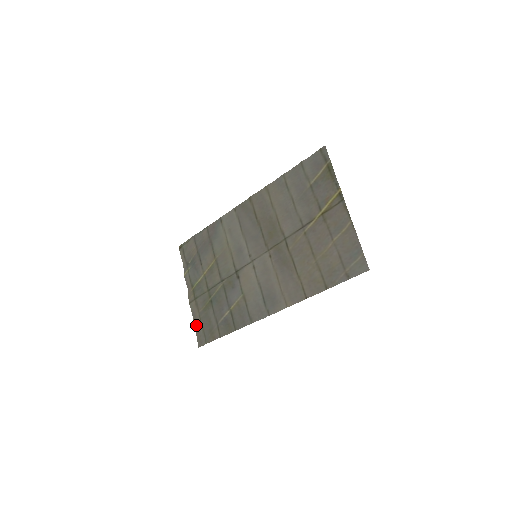
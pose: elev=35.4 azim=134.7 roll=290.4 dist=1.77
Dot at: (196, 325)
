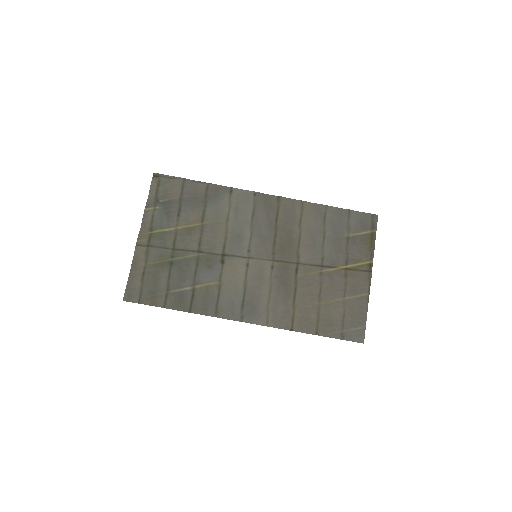
Dot at: (132, 274)
